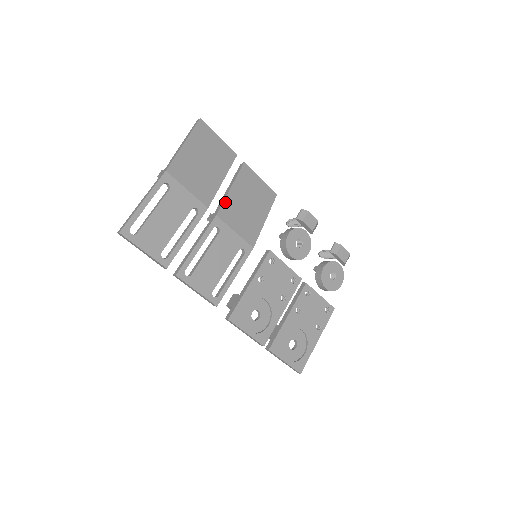
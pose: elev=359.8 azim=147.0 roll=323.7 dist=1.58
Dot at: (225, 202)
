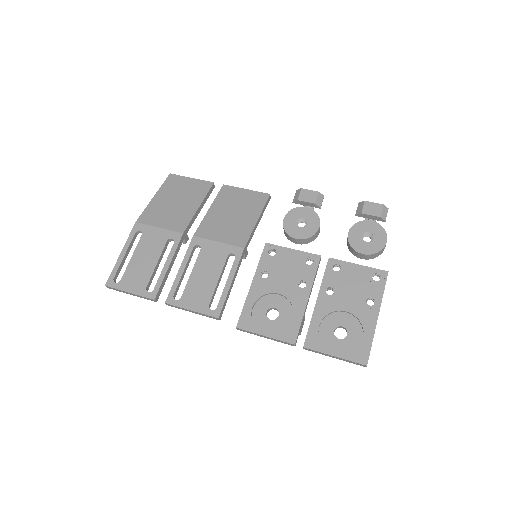
Dot at: (203, 222)
